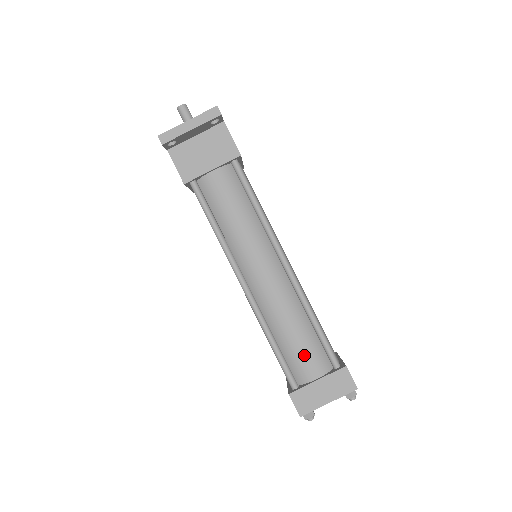
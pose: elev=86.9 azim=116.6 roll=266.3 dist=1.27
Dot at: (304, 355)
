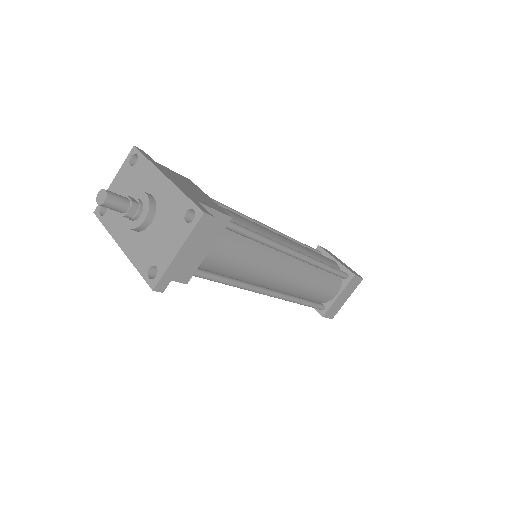
Dot at: (326, 292)
